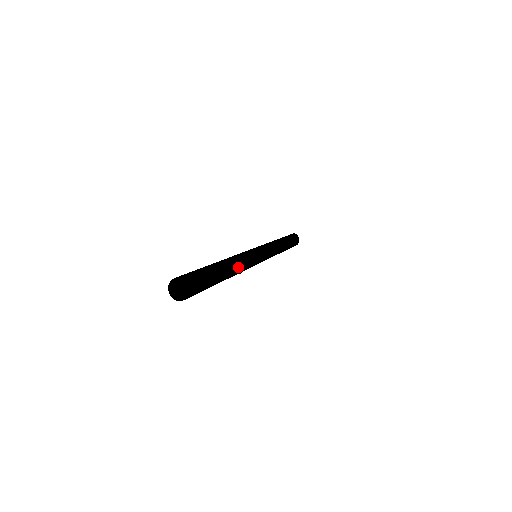
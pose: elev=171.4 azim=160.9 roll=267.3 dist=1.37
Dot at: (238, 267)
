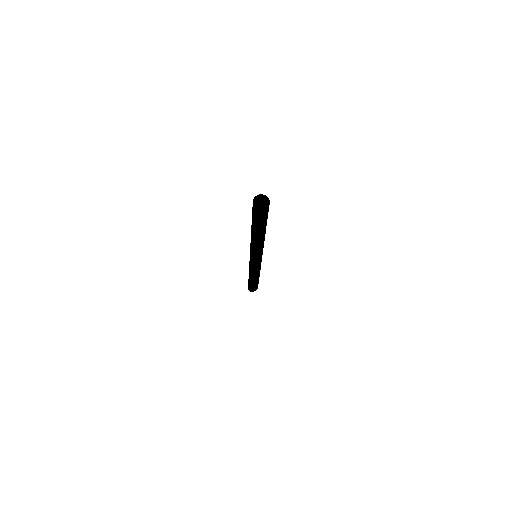
Dot at: occluded
